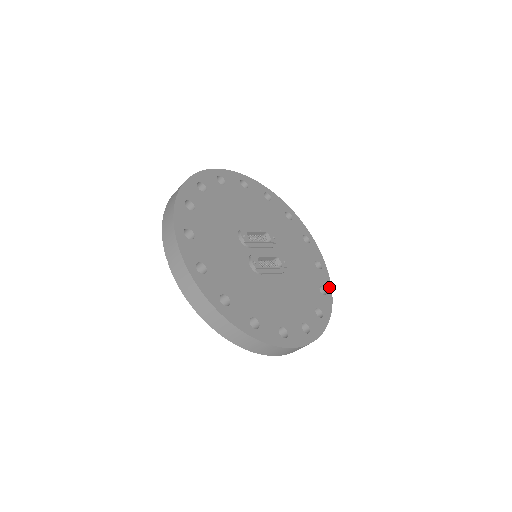
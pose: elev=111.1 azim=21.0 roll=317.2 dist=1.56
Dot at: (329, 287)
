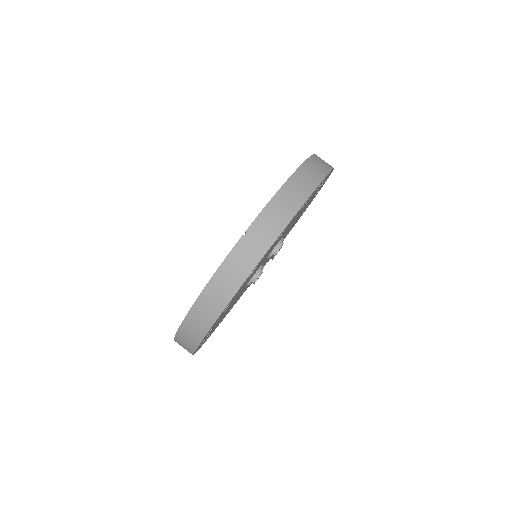
Dot at: occluded
